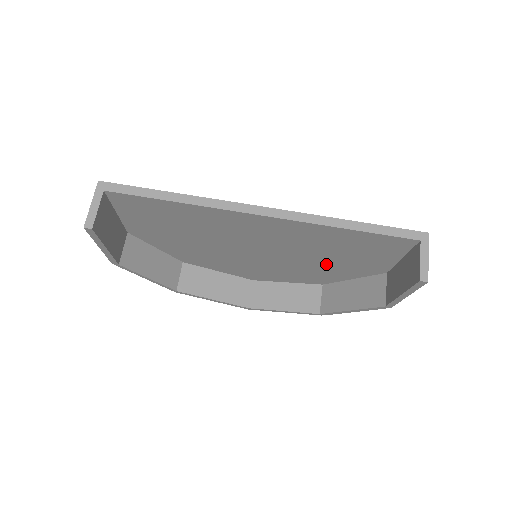
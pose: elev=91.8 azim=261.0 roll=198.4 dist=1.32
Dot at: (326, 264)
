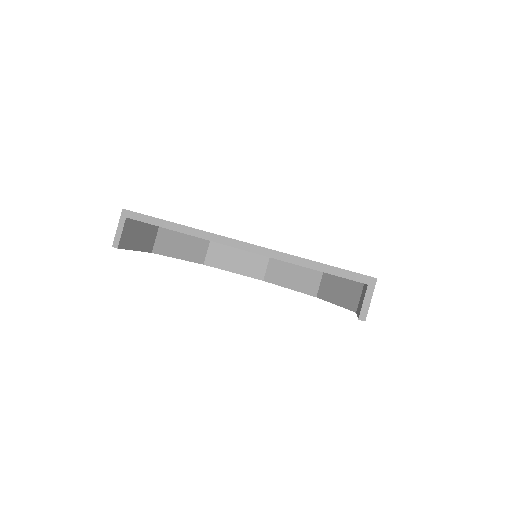
Dot at: occluded
